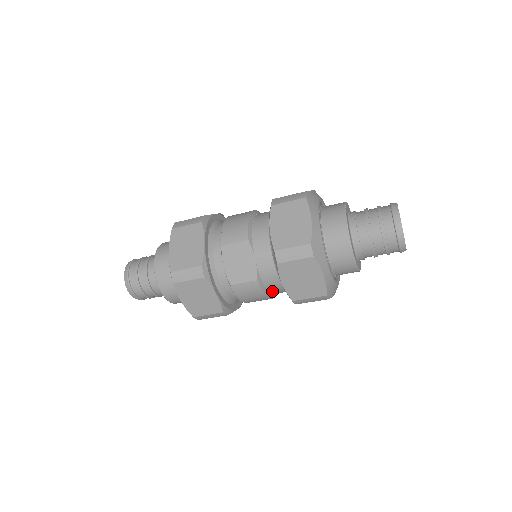
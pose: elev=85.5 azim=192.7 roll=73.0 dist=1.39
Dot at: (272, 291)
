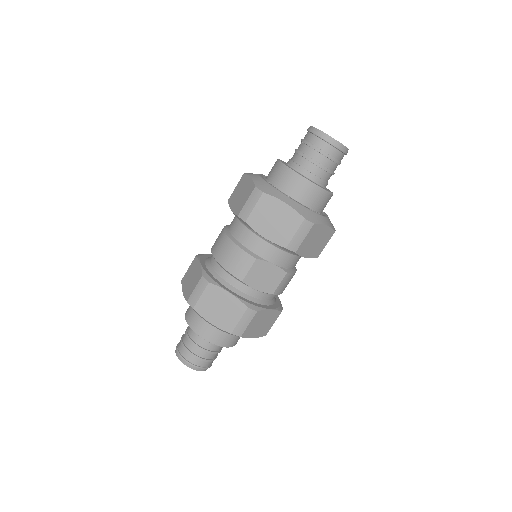
Dot at: (295, 265)
